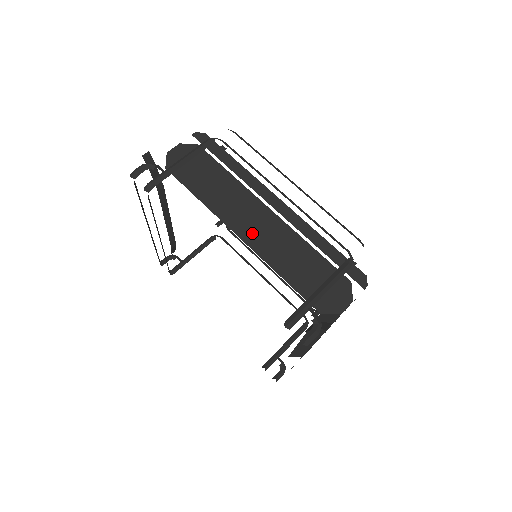
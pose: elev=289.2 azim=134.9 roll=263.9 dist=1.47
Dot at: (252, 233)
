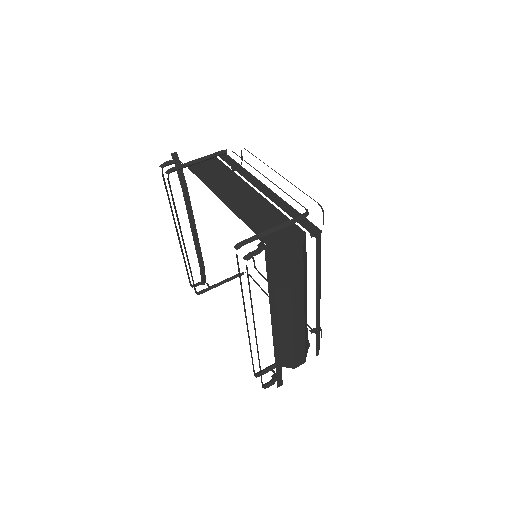
Dot at: (235, 201)
